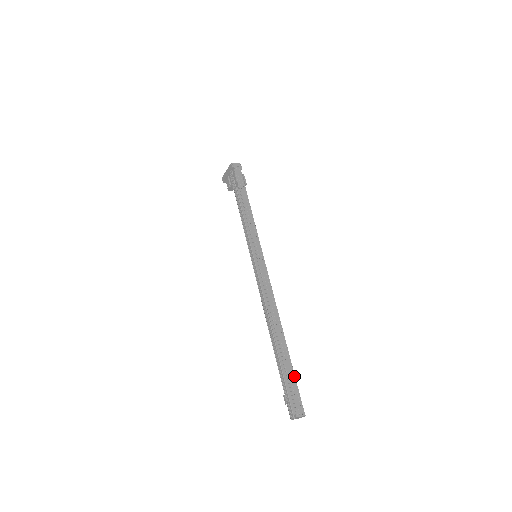
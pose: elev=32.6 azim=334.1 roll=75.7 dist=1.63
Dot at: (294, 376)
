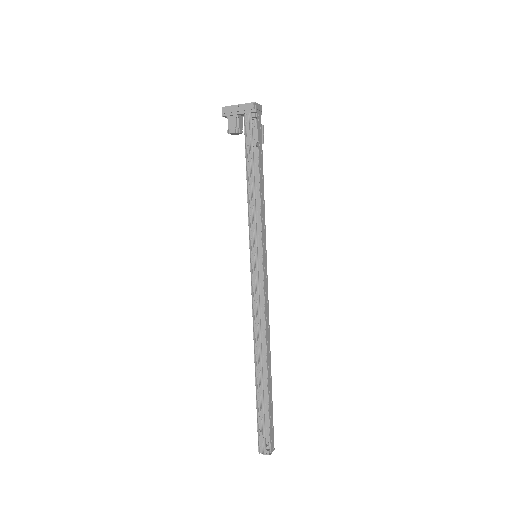
Dot at: (272, 410)
